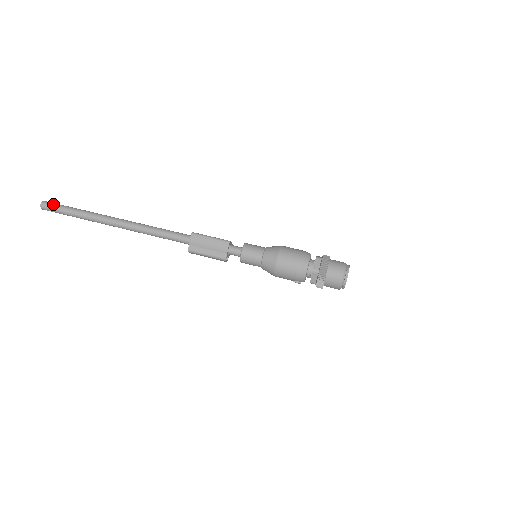
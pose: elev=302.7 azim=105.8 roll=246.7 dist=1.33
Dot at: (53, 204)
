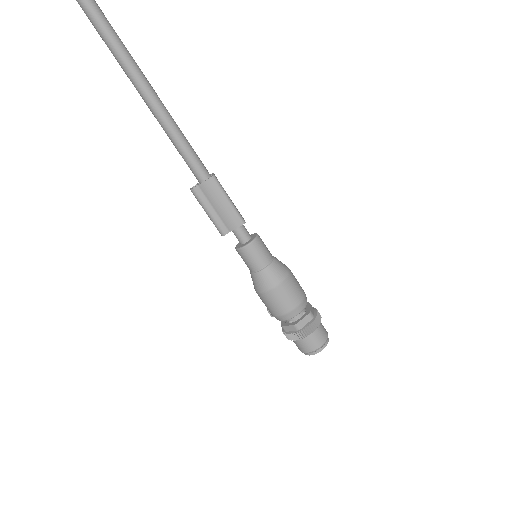
Dot at: out of frame
